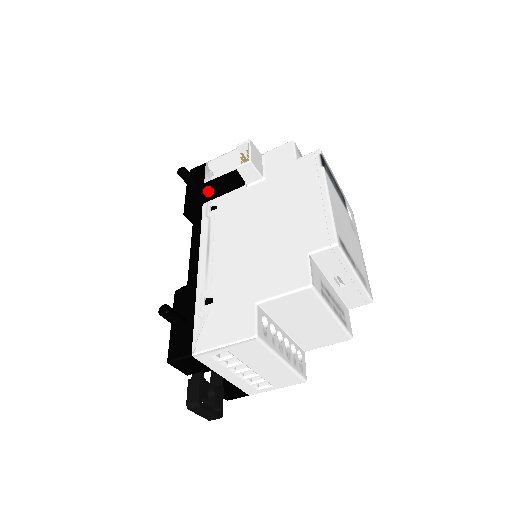
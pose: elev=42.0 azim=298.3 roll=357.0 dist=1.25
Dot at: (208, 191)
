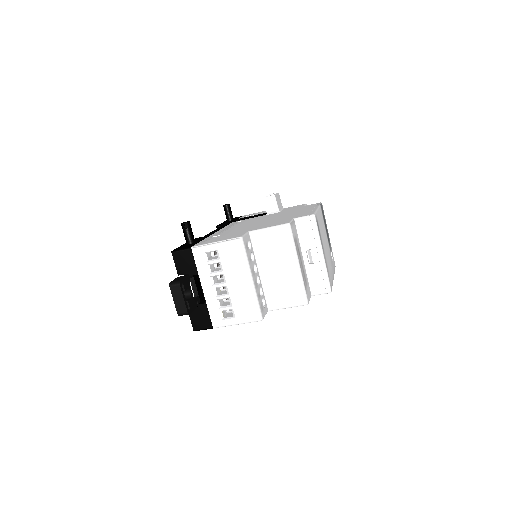
Dot at: (239, 219)
